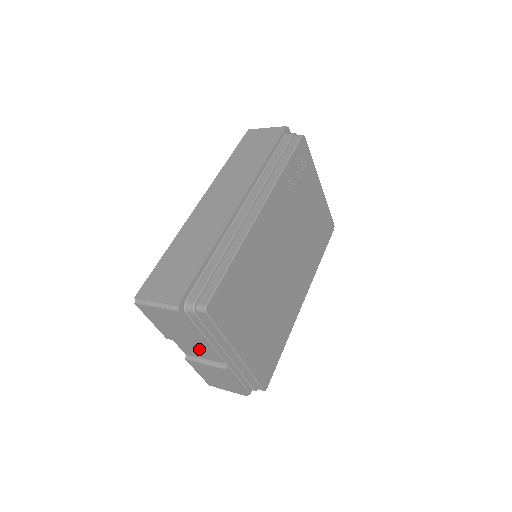
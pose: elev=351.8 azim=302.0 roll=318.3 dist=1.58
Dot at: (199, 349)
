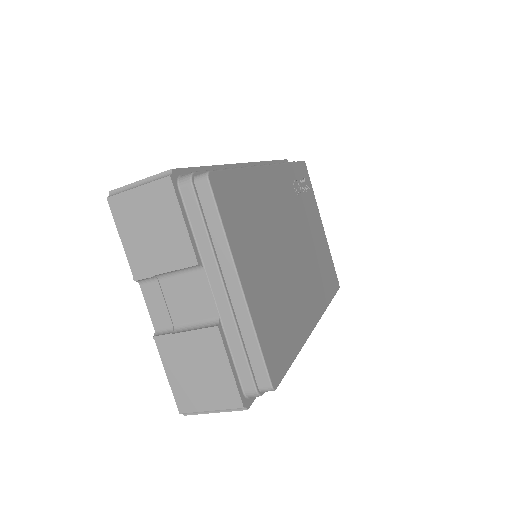
Dot at: (181, 296)
